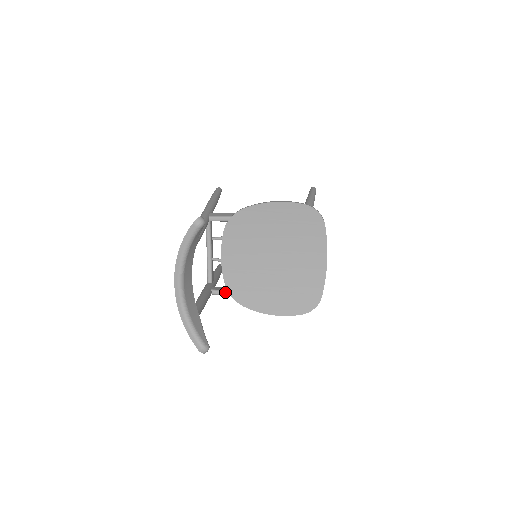
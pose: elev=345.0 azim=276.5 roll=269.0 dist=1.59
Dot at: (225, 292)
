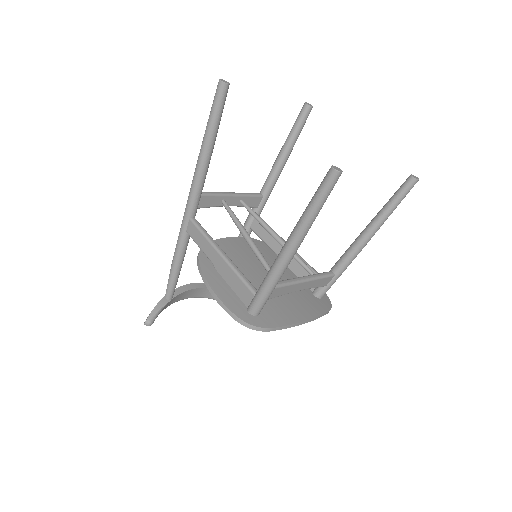
Dot at: (260, 238)
